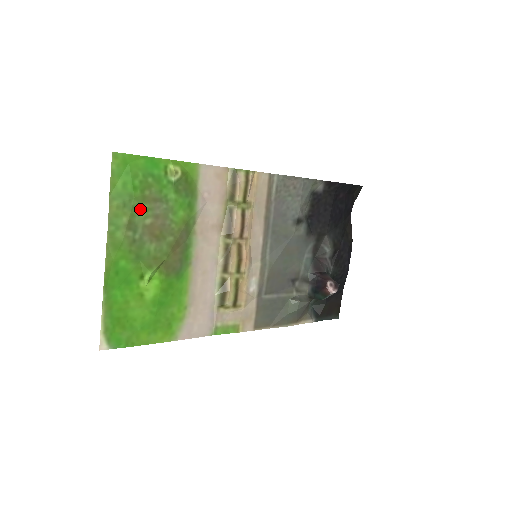
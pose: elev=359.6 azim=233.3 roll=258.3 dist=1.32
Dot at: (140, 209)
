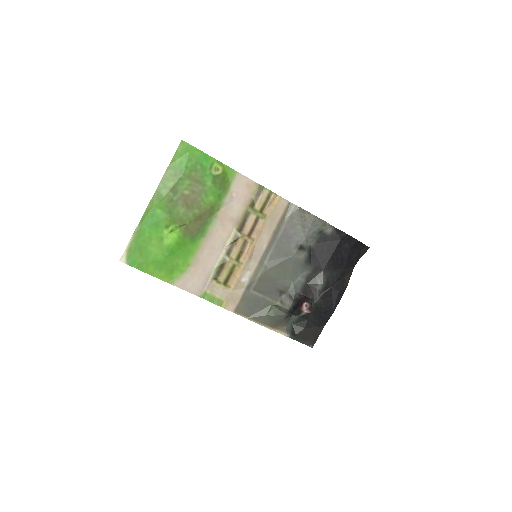
Dot at: (184, 182)
